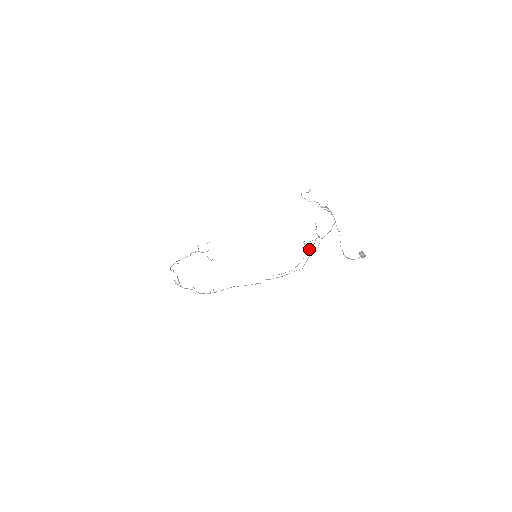
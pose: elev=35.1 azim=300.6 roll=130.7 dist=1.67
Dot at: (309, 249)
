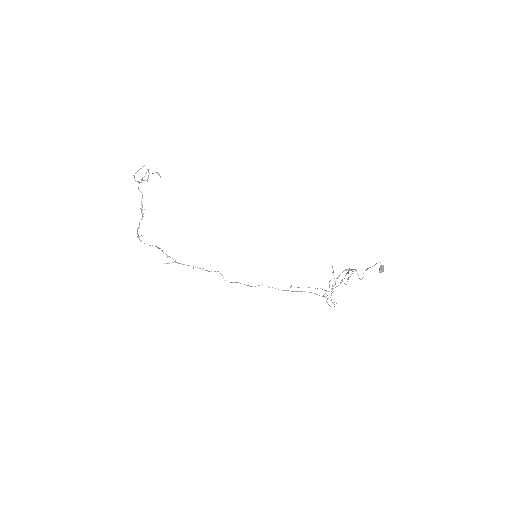
Dot at: occluded
